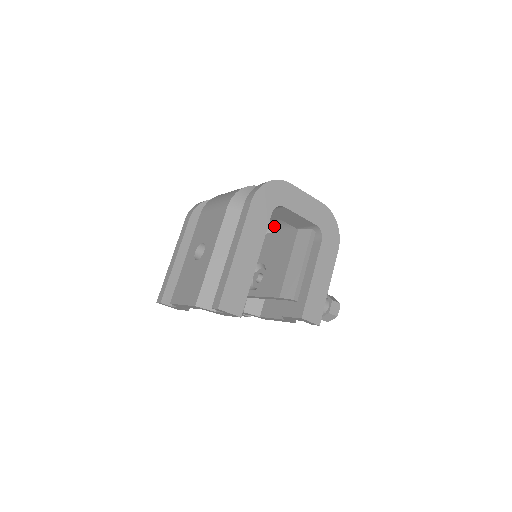
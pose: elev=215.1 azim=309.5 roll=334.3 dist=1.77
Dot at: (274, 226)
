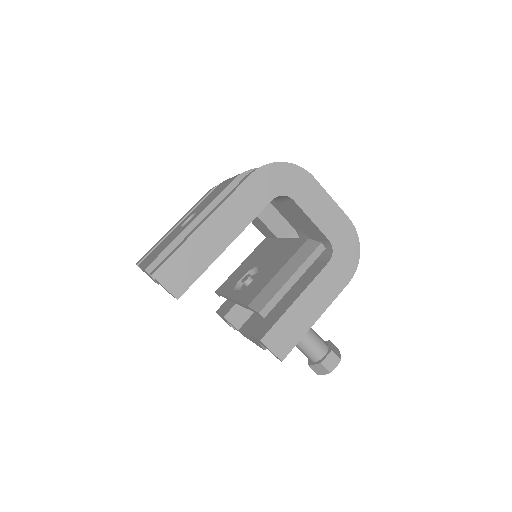
Dot at: (300, 237)
